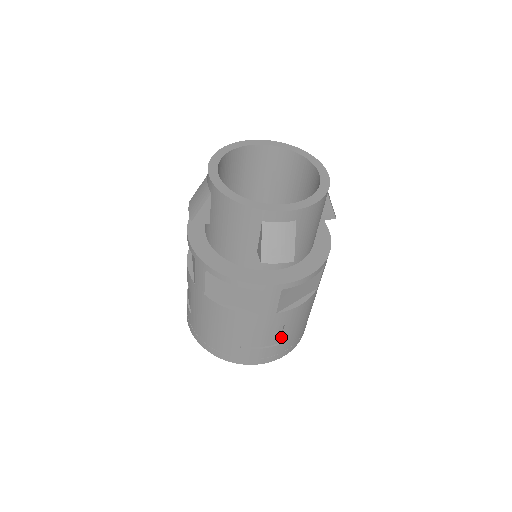
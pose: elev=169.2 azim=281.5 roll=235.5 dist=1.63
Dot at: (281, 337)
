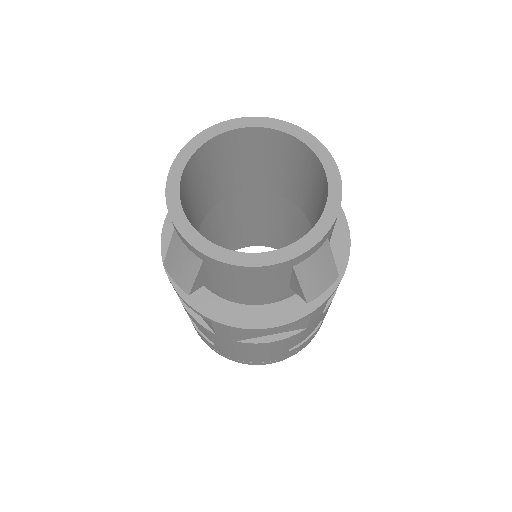
Dot at: occluded
